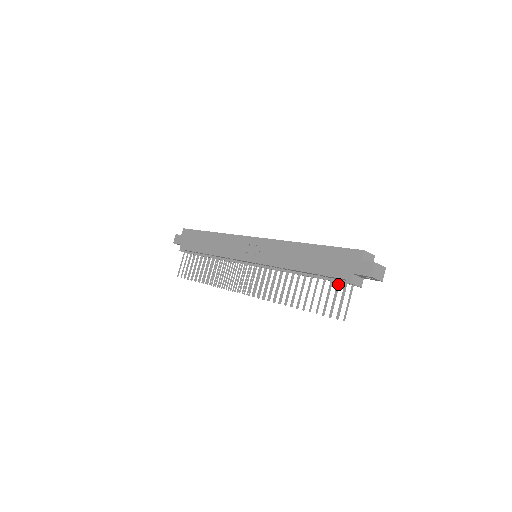
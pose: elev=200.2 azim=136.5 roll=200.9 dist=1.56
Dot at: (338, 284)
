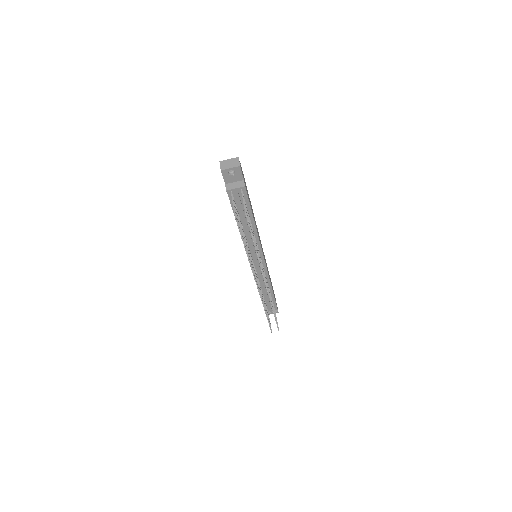
Dot at: occluded
